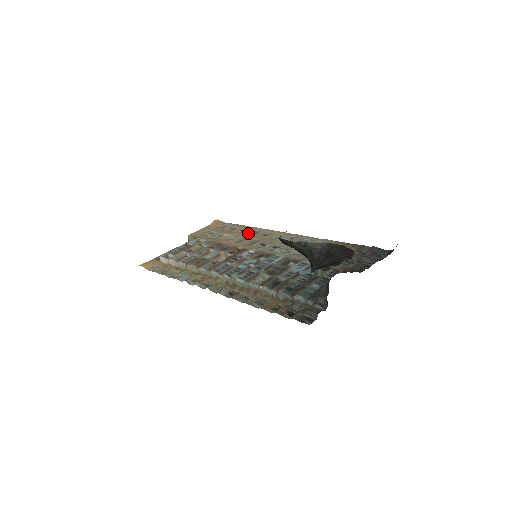
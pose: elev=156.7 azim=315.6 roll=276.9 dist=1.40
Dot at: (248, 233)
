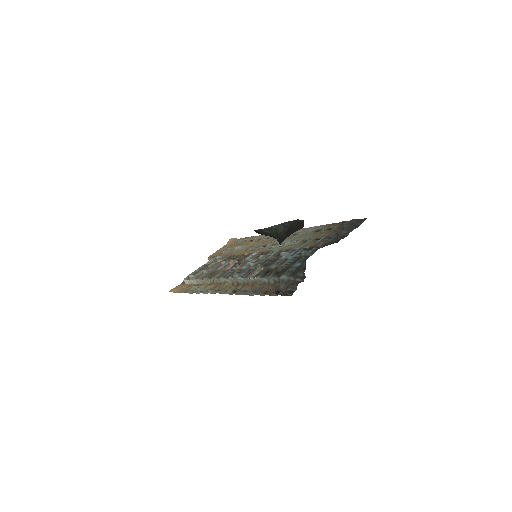
Dot at: (255, 241)
